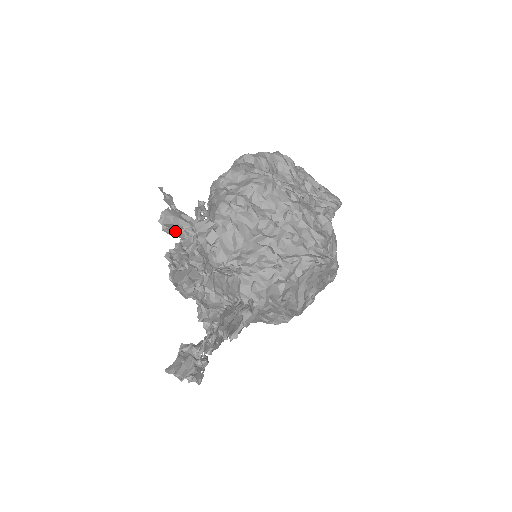
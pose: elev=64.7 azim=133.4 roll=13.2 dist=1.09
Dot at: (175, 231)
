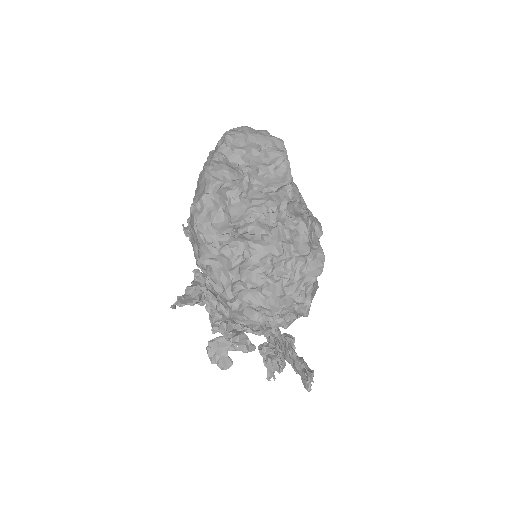
Dot at: (228, 364)
